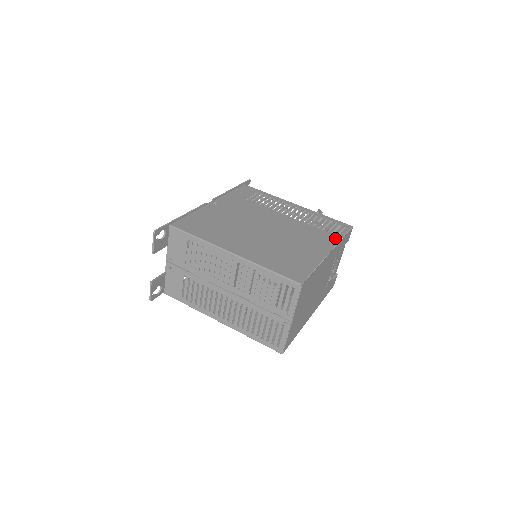
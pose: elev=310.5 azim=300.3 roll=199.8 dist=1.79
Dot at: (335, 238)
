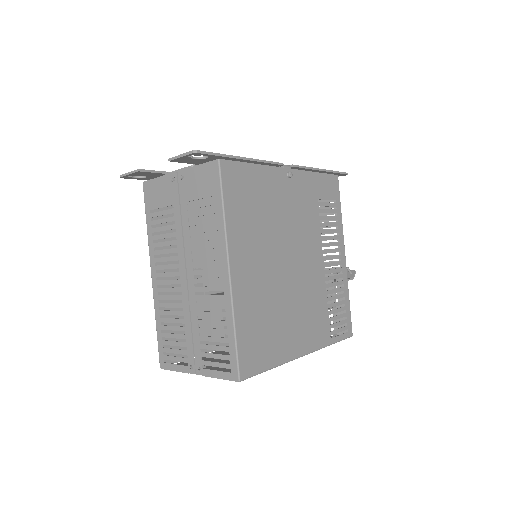
Dot at: (326, 339)
